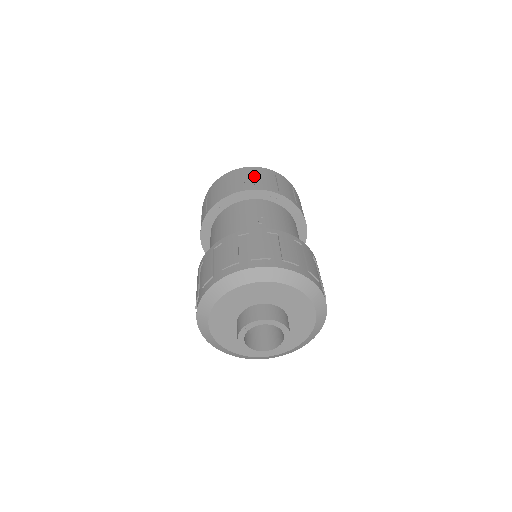
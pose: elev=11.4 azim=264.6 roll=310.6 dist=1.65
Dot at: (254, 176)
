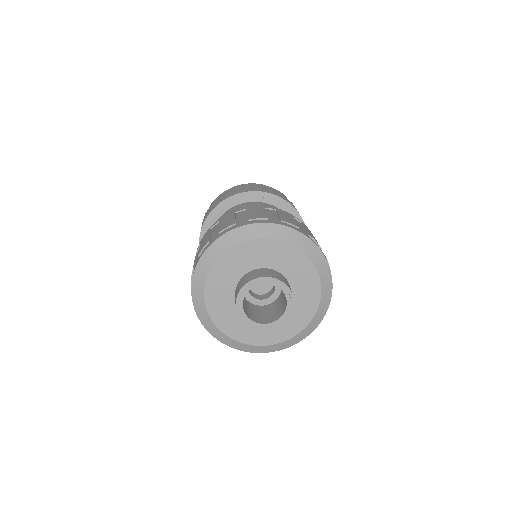
Dot at: (252, 186)
